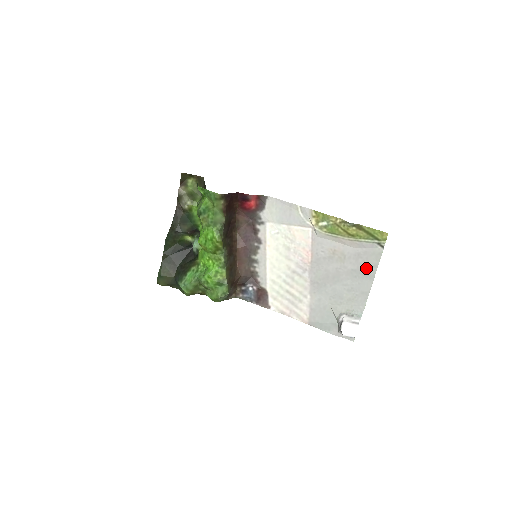
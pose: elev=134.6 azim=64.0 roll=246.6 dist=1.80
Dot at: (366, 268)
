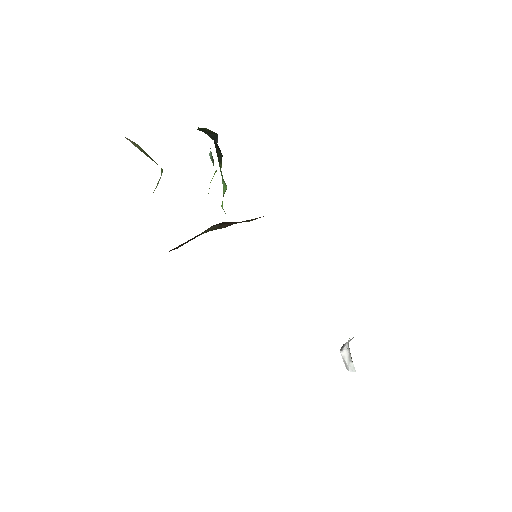
Dot at: occluded
